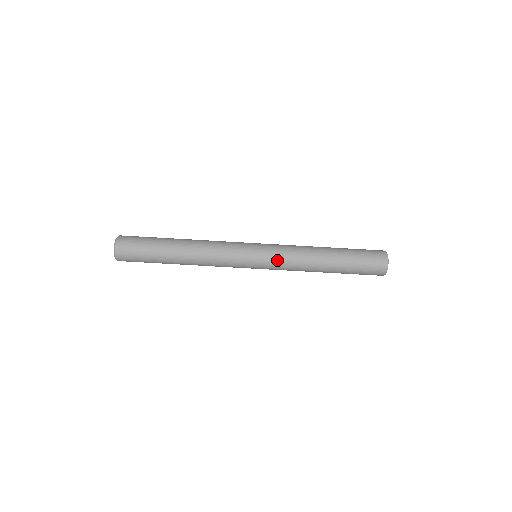
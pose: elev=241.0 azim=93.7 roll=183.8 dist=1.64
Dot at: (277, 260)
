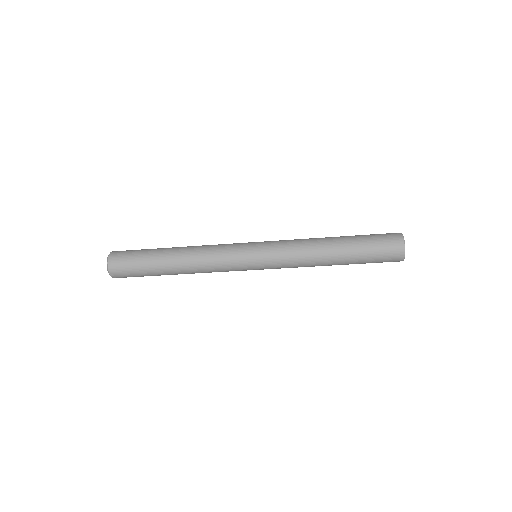
Dot at: (277, 258)
